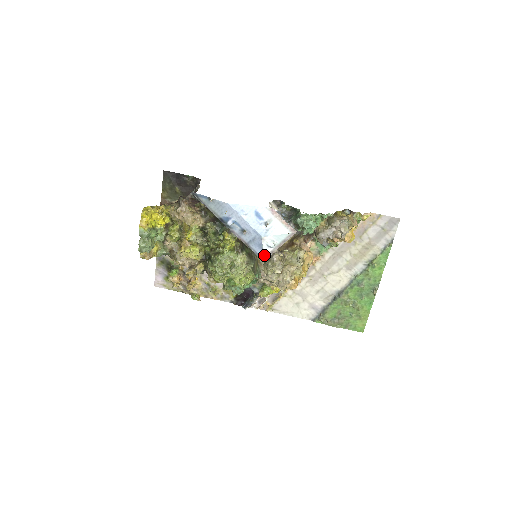
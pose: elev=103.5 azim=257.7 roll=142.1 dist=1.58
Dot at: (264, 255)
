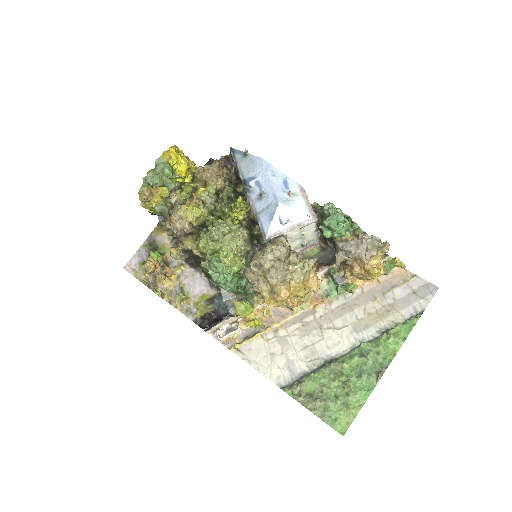
Dot at: (270, 232)
